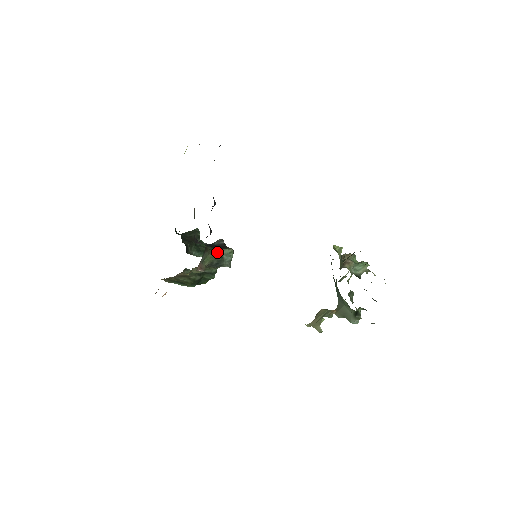
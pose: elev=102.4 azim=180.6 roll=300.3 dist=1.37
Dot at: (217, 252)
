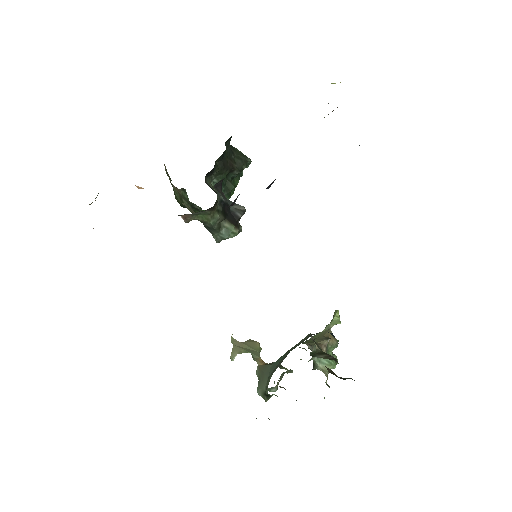
Dot at: (221, 220)
